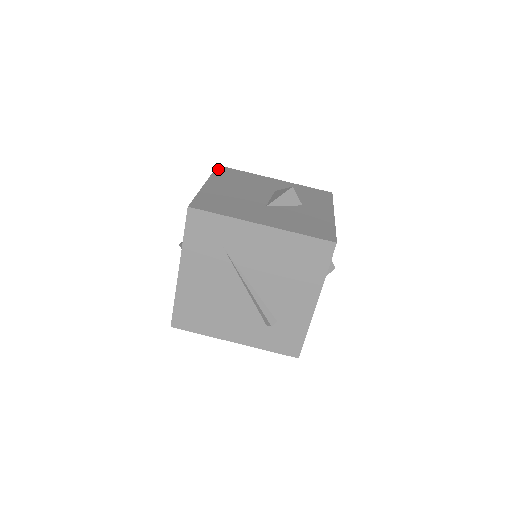
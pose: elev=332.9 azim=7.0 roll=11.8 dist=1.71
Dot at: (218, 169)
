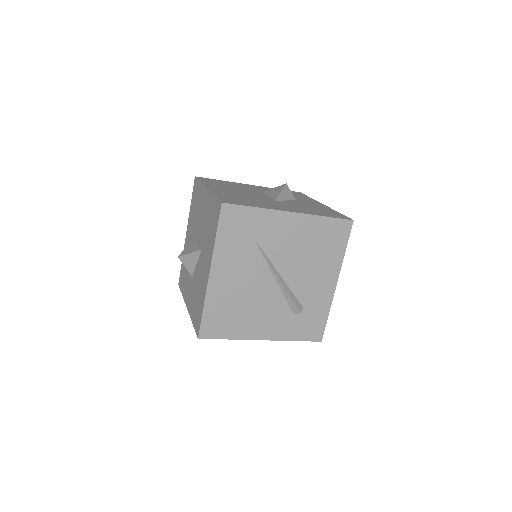
Dot at: (200, 179)
